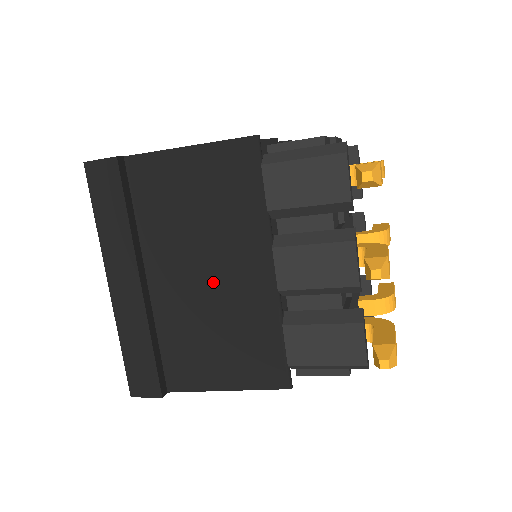
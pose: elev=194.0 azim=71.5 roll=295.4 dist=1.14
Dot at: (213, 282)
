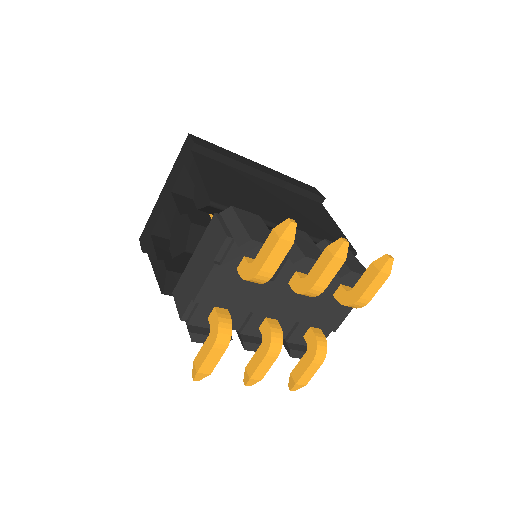
Dot at: occluded
